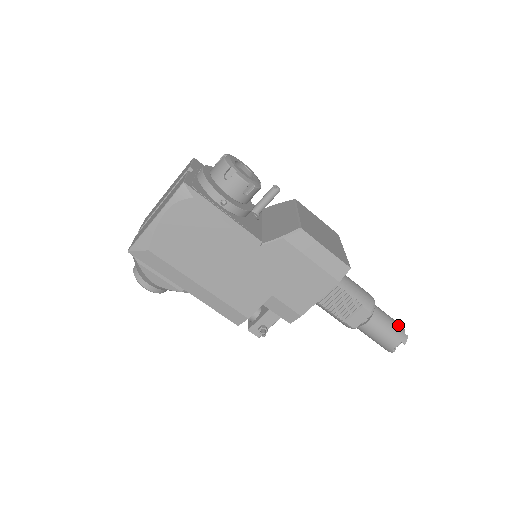
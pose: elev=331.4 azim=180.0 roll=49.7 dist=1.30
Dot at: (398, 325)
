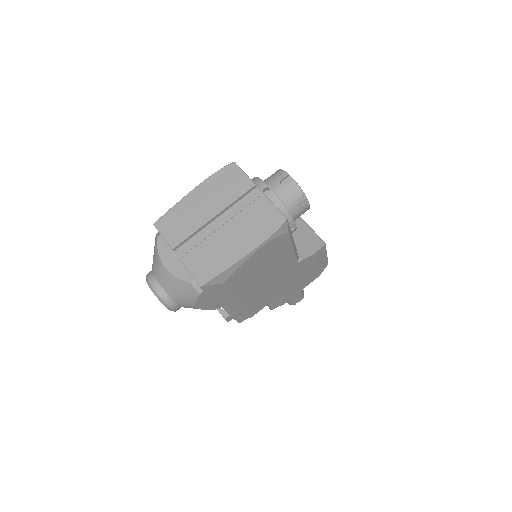
Dot at: occluded
